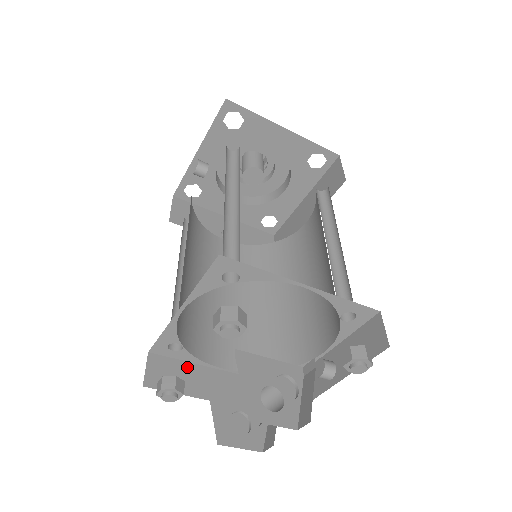
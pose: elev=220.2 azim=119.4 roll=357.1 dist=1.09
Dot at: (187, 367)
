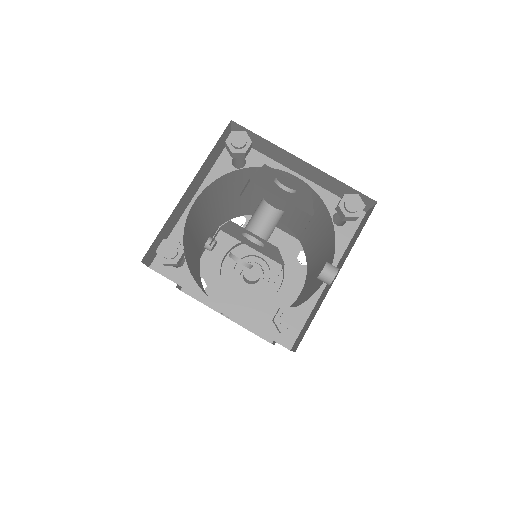
Dot at: (184, 288)
